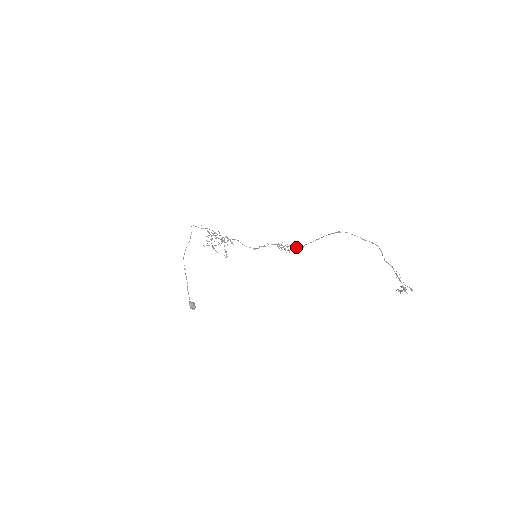
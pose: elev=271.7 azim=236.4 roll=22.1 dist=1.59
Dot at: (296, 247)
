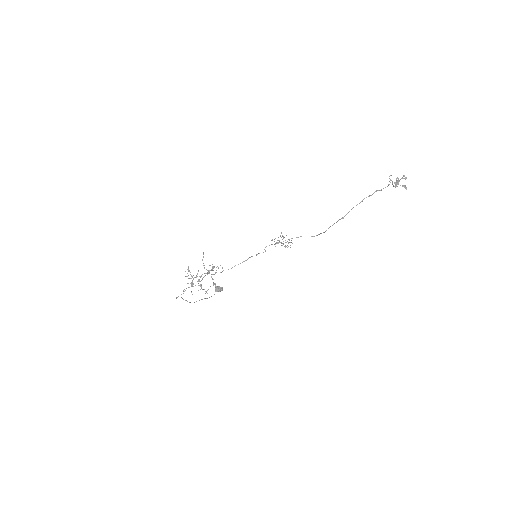
Dot at: occluded
